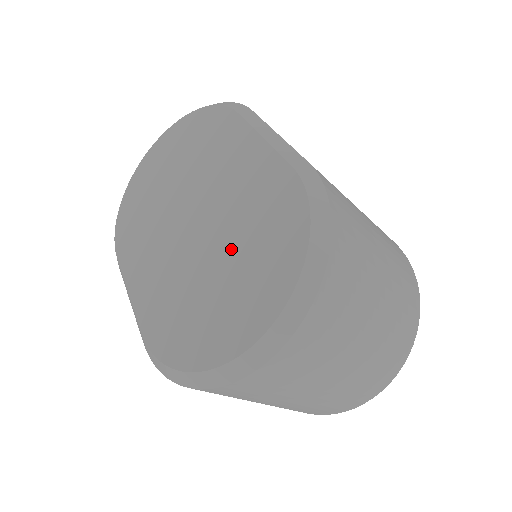
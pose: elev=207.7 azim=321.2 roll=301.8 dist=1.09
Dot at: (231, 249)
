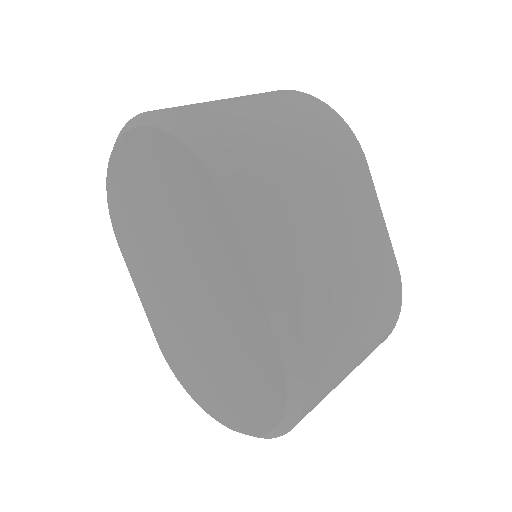
Dot at: (223, 359)
